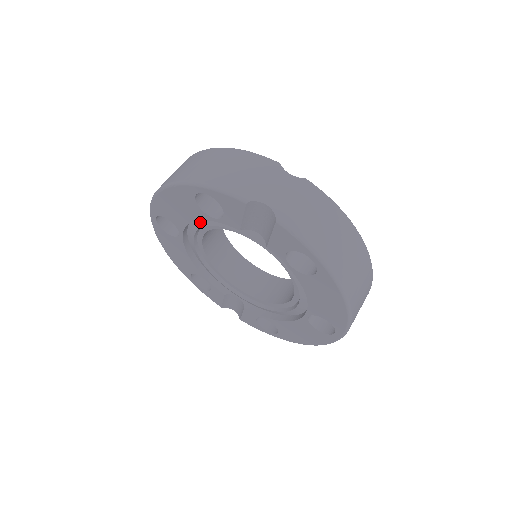
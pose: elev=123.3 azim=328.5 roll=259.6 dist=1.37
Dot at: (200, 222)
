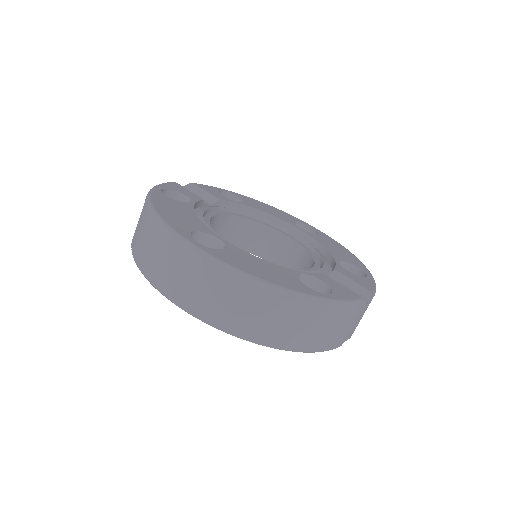
Dot at: occluded
